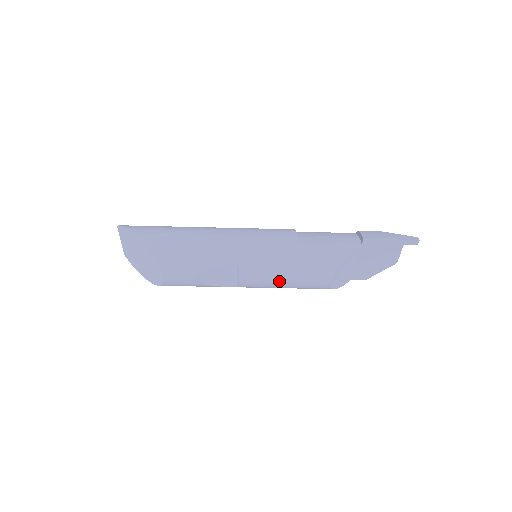
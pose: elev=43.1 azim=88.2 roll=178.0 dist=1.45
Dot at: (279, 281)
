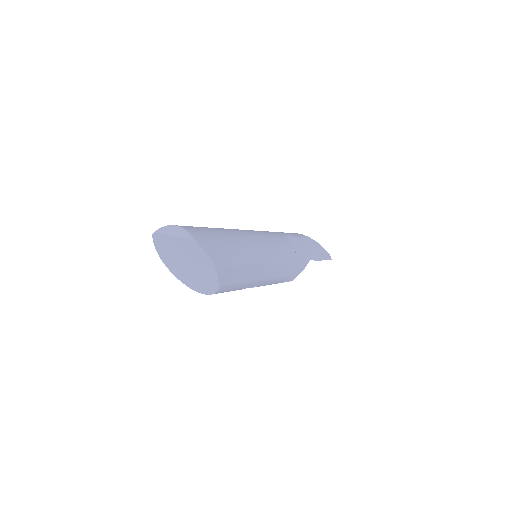
Dot at: occluded
